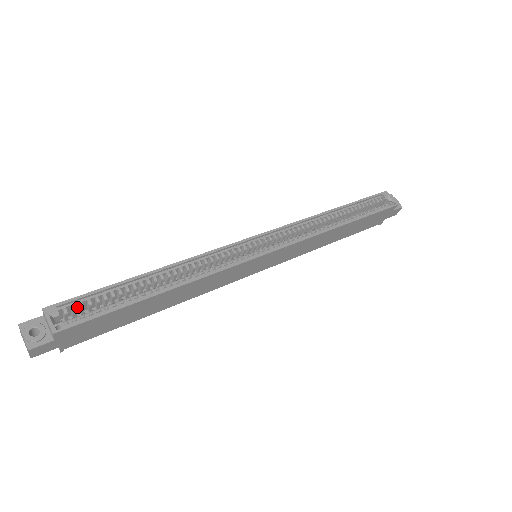
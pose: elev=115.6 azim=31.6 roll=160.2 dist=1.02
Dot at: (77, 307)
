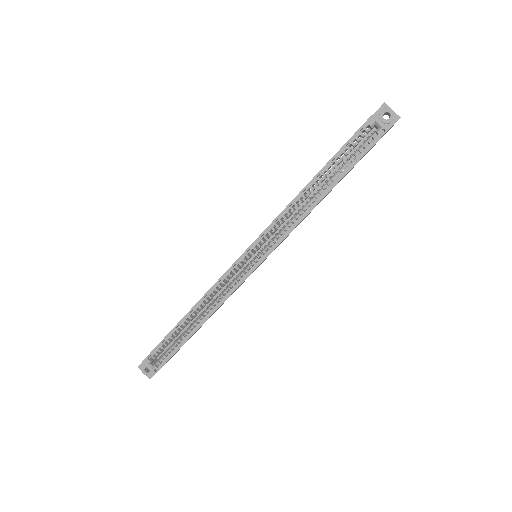
Dot at: (159, 349)
